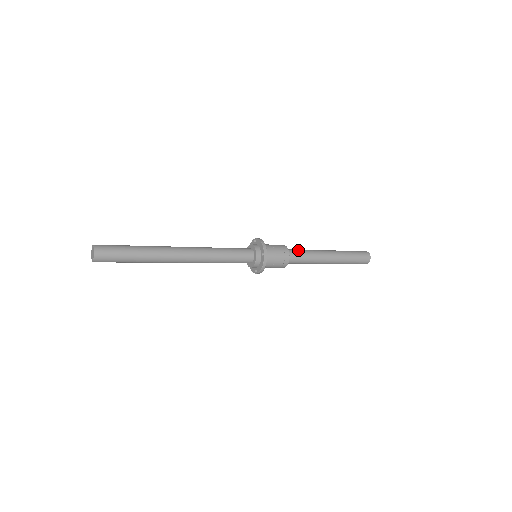
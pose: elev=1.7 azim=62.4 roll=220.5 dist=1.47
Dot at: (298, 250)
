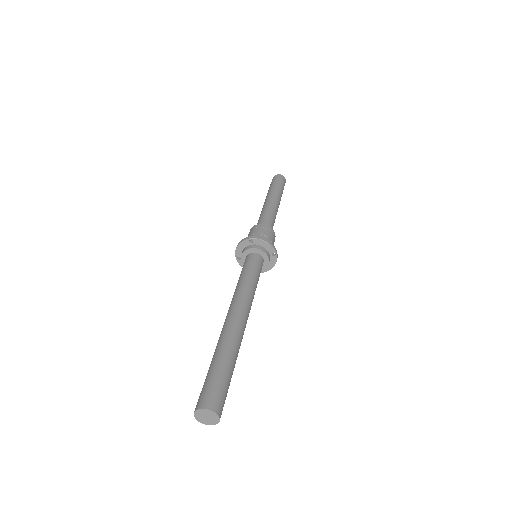
Dot at: (268, 220)
